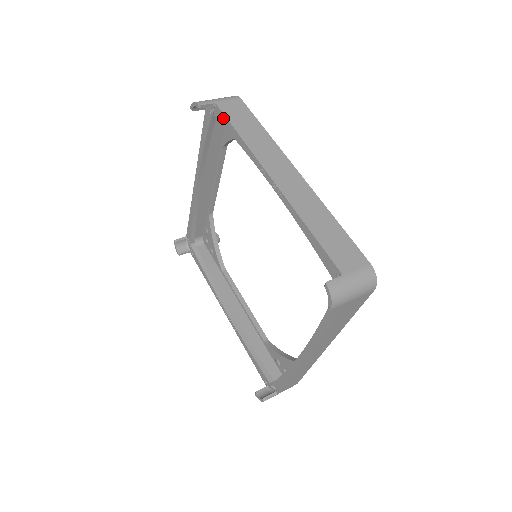
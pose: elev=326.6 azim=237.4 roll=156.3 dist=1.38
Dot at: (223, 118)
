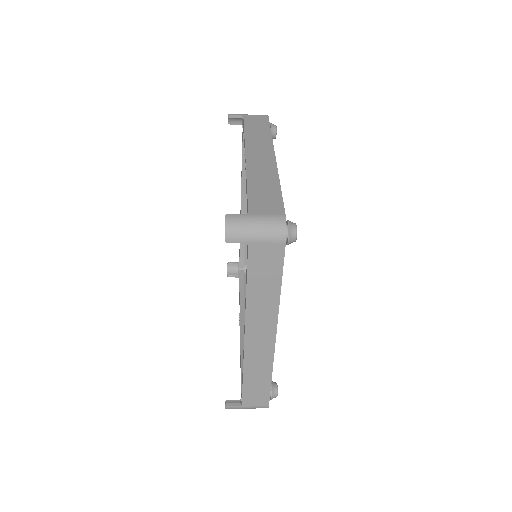
Dot at: (243, 124)
